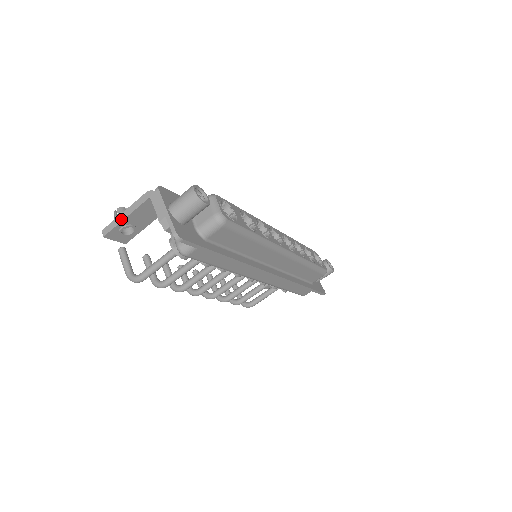
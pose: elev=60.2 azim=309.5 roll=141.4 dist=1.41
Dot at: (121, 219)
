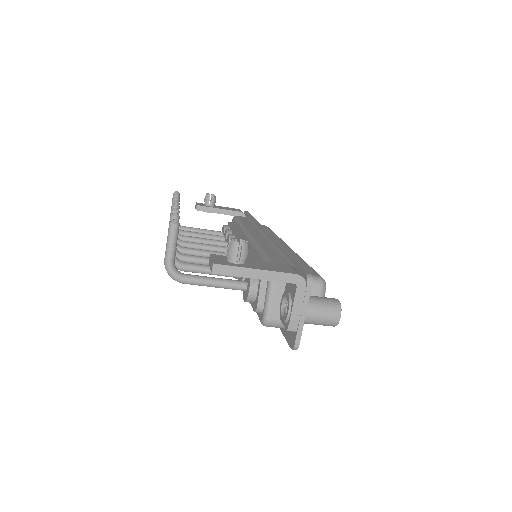
Dot at: (248, 275)
